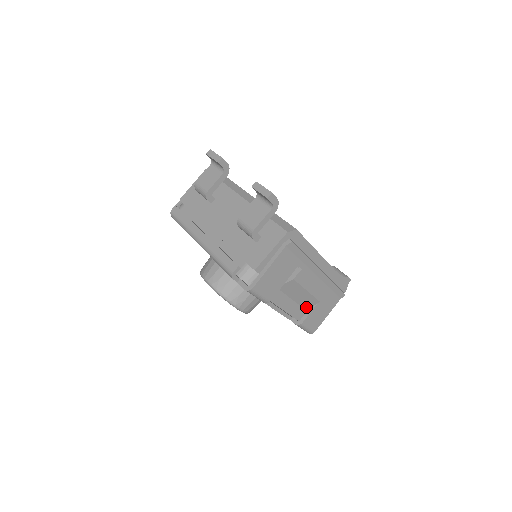
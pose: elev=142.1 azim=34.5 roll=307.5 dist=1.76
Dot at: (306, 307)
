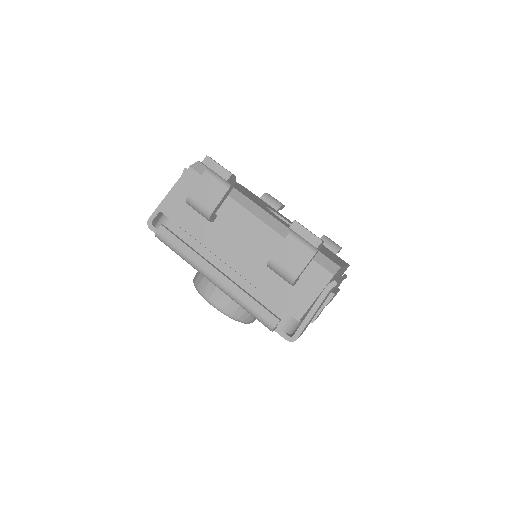
Dot at: occluded
